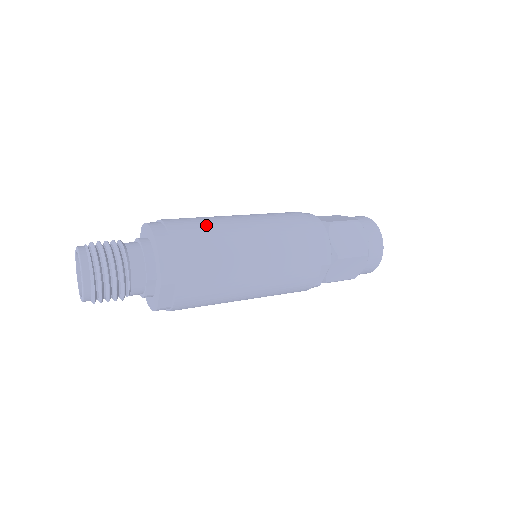
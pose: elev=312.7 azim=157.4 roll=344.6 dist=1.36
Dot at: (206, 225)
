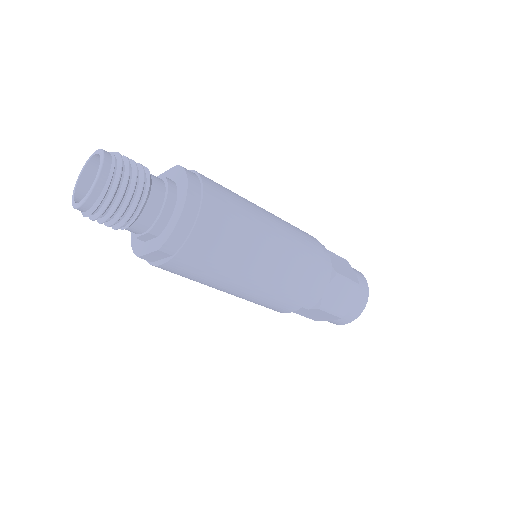
Dot at: (238, 217)
